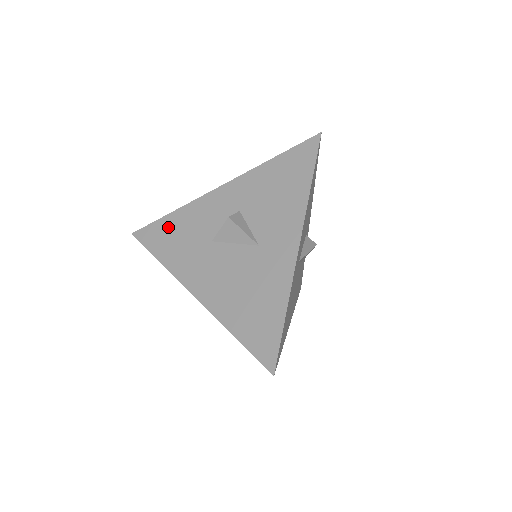
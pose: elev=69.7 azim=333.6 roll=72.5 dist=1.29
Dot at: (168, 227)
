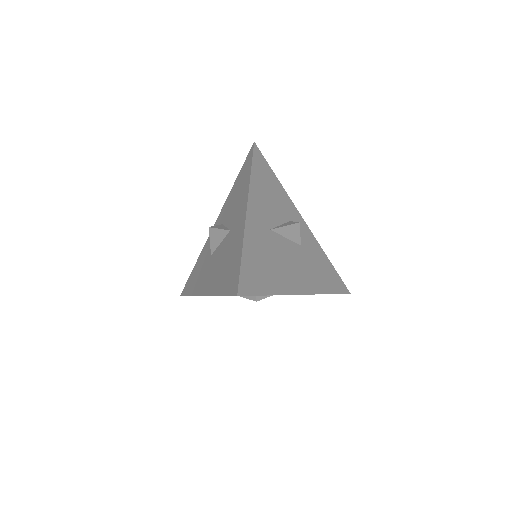
Dot at: (194, 272)
